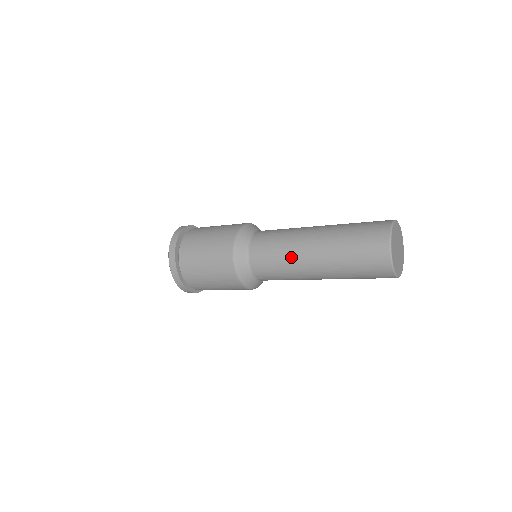
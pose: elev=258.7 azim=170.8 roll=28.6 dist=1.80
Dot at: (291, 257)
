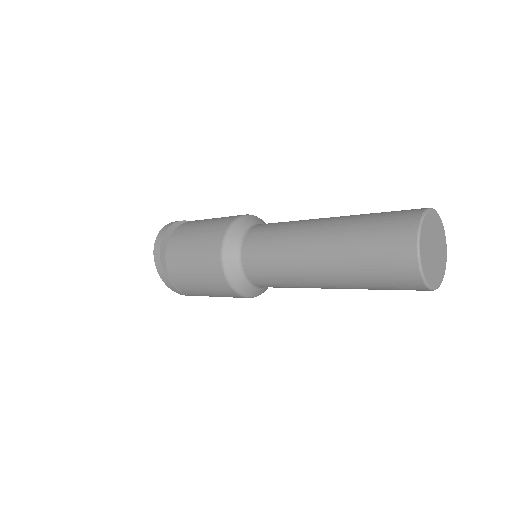
Dot at: (295, 279)
